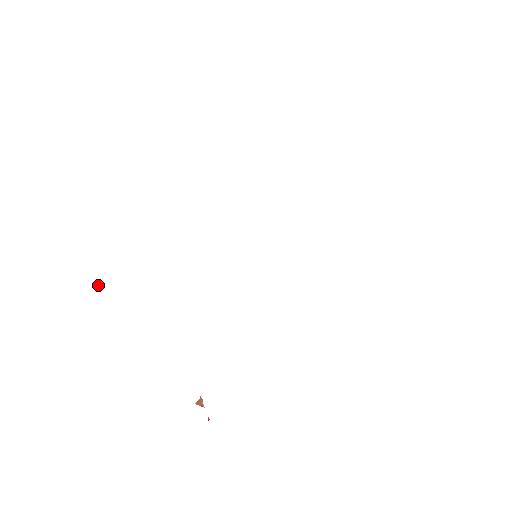
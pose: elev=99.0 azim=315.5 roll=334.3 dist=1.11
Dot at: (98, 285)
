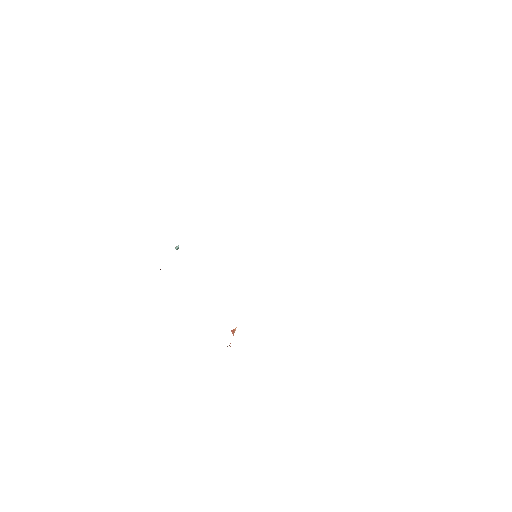
Dot at: (178, 248)
